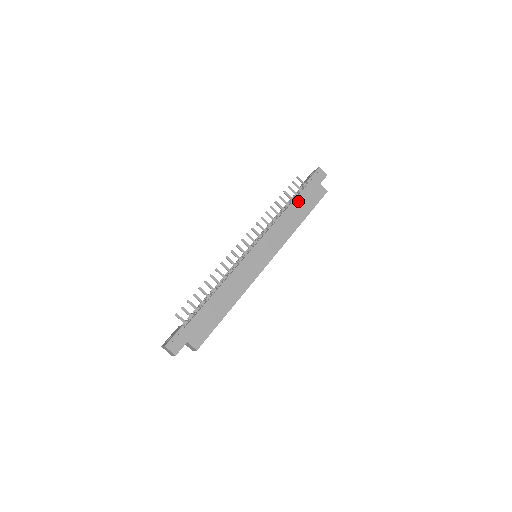
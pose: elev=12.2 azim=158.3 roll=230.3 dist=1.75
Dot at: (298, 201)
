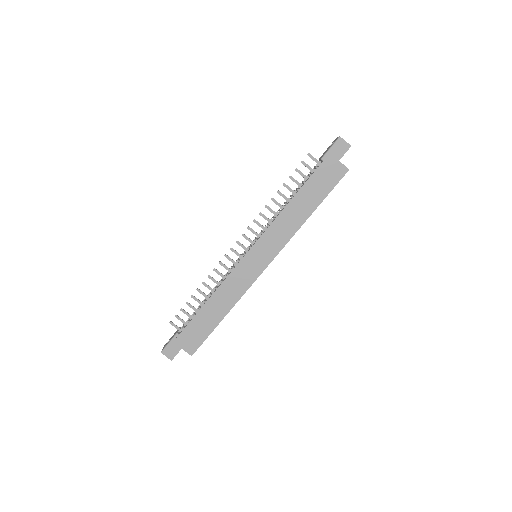
Dot at: (307, 188)
